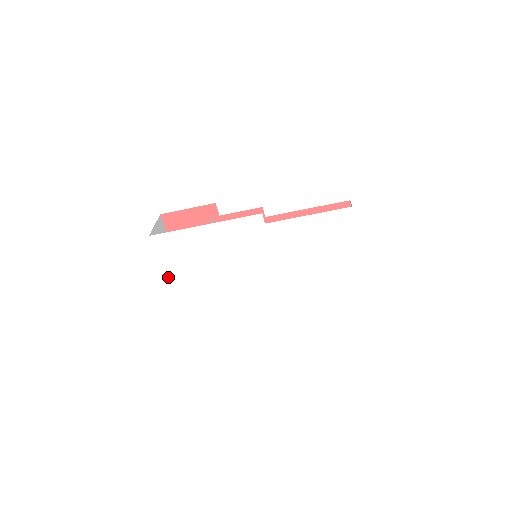
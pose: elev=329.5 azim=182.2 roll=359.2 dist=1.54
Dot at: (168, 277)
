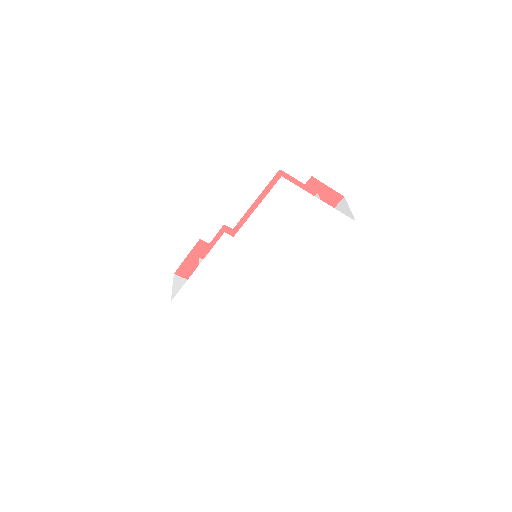
Dot at: (209, 316)
